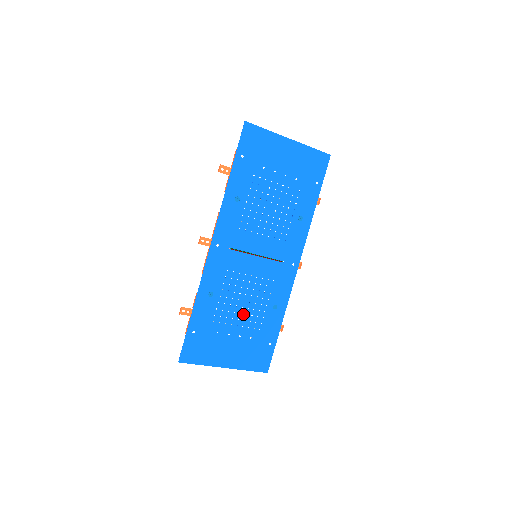
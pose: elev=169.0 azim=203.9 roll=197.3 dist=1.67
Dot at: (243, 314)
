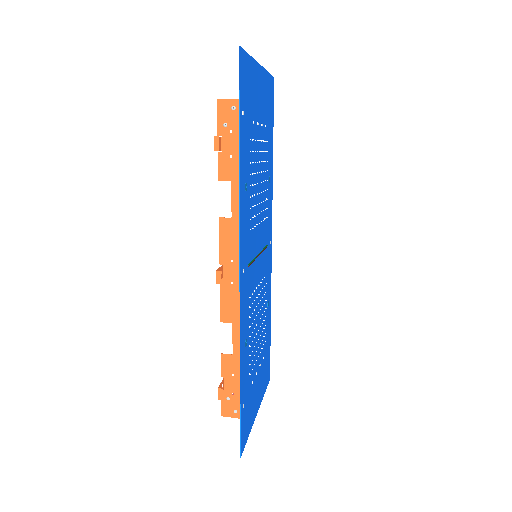
Dot at: (258, 338)
